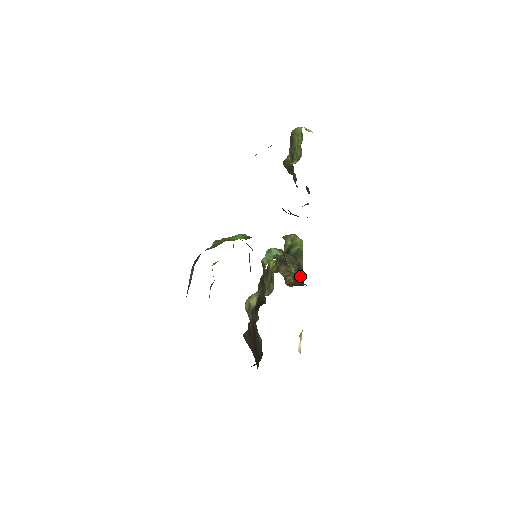
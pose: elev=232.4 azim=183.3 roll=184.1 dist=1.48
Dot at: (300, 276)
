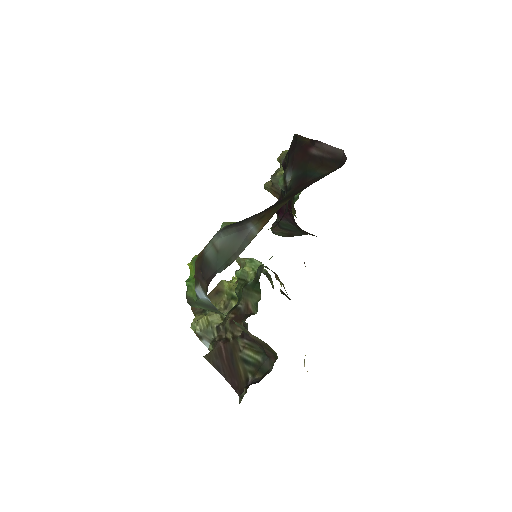
Dot at: (284, 294)
